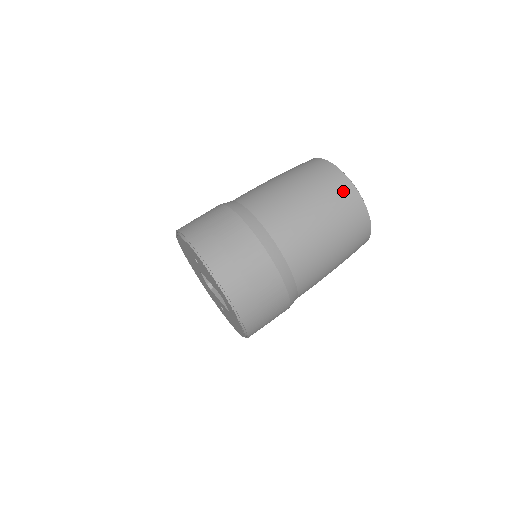
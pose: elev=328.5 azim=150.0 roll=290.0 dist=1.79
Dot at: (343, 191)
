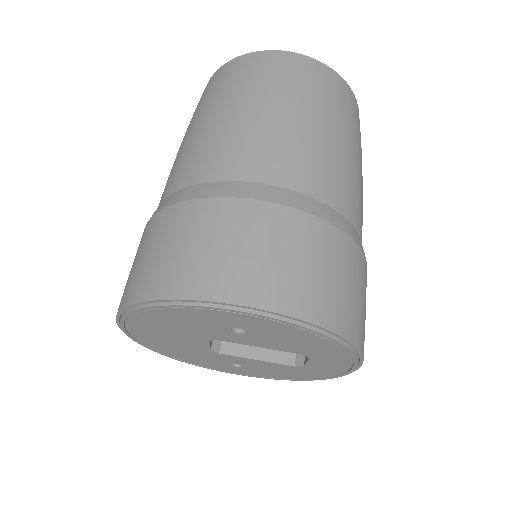
Dot at: (346, 97)
